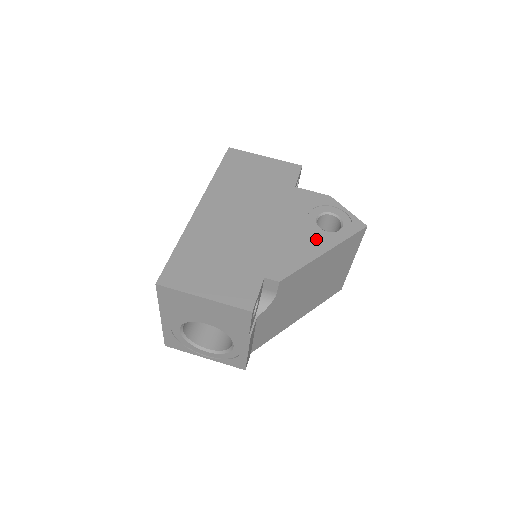
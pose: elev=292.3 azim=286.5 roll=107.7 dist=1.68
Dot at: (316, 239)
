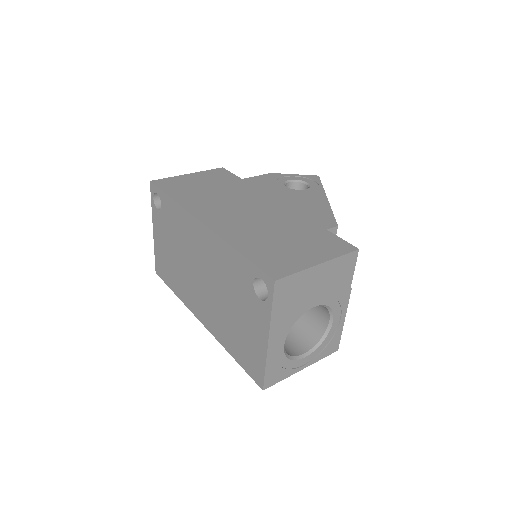
Dot at: (309, 195)
